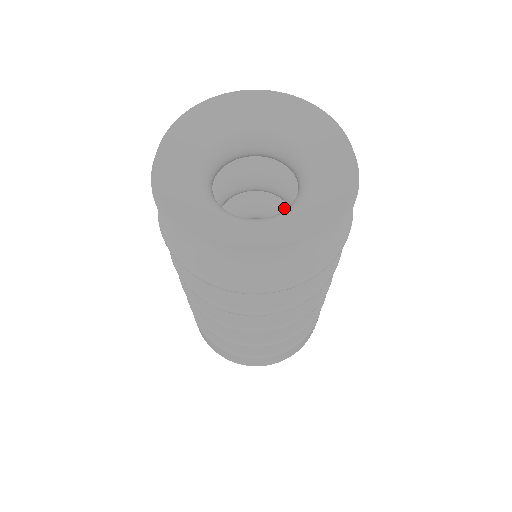
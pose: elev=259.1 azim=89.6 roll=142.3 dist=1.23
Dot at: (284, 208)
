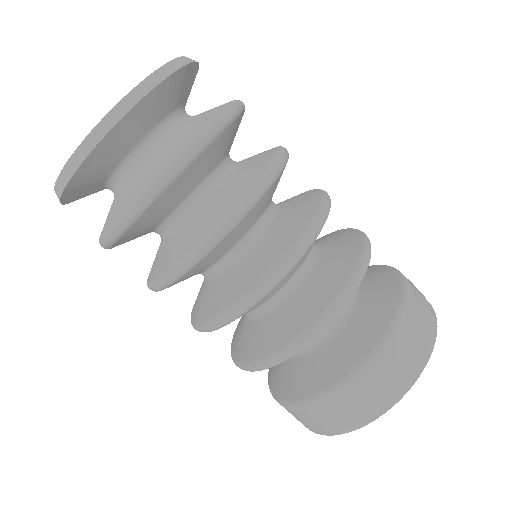
Dot at: occluded
